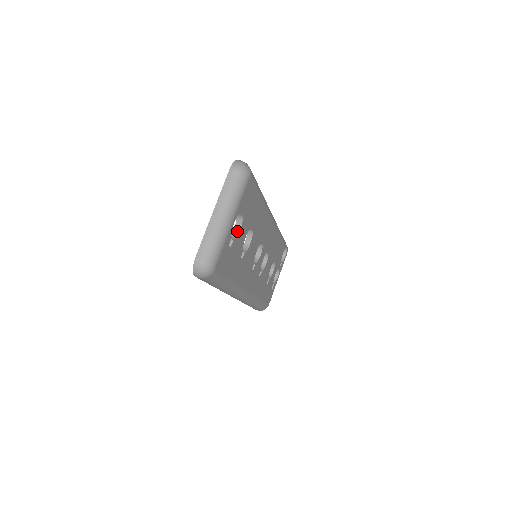
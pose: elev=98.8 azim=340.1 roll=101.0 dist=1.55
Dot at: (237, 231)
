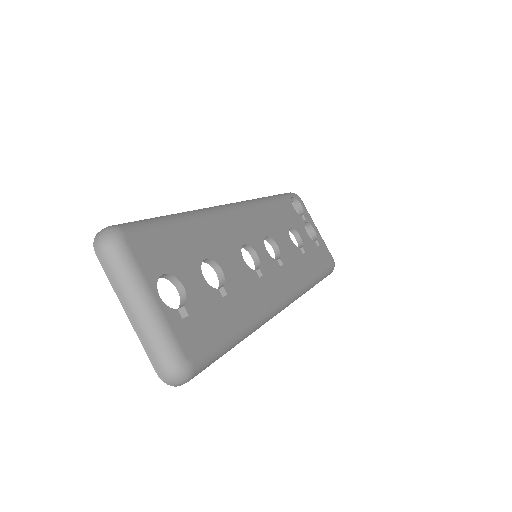
Dot at: (182, 290)
